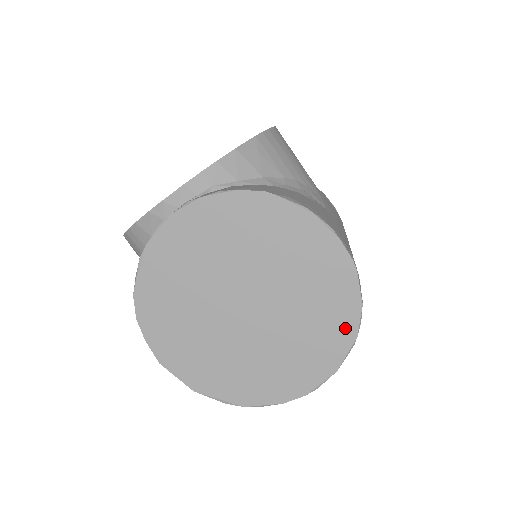
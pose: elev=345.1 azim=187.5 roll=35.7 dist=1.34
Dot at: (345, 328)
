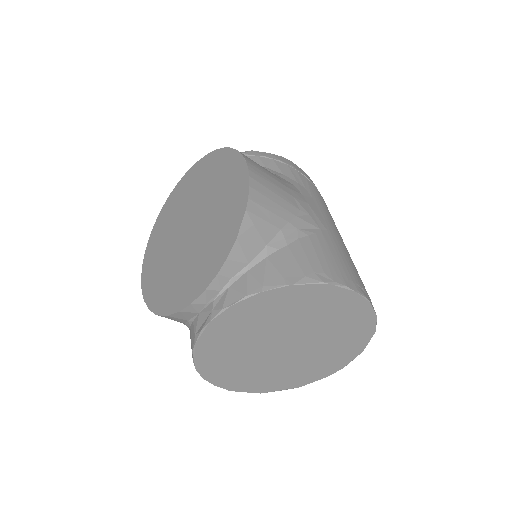
Dot at: (366, 331)
